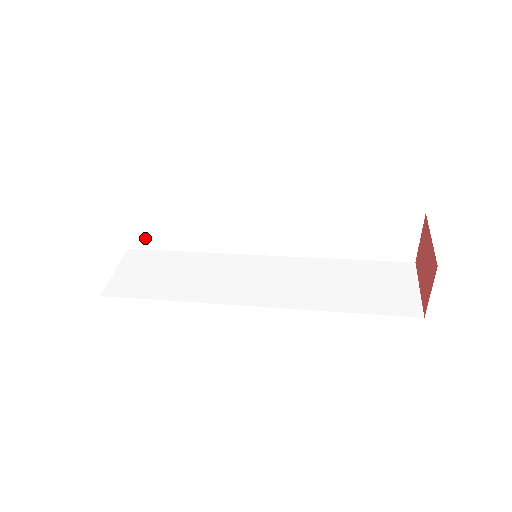
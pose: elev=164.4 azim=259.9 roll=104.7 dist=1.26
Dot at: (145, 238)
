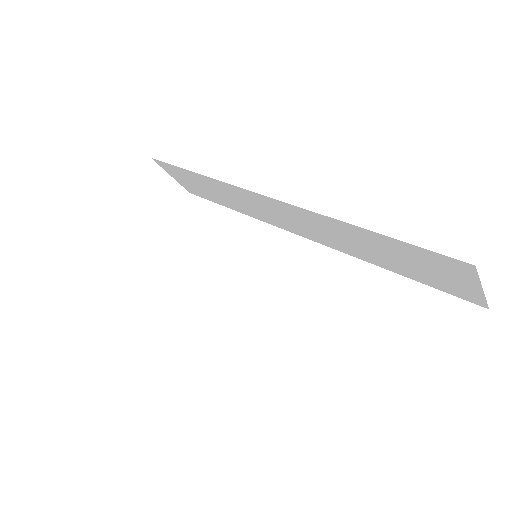
Dot at: (194, 189)
